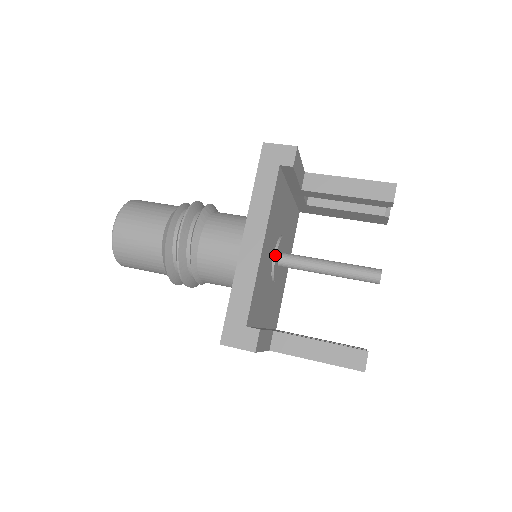
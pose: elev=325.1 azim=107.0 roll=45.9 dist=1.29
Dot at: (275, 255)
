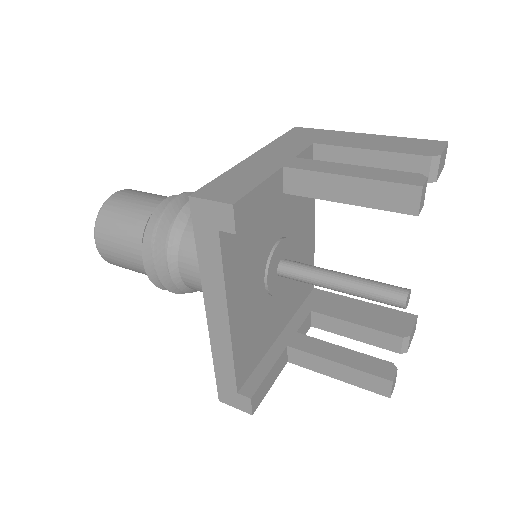
Dot at: (266, 283)
